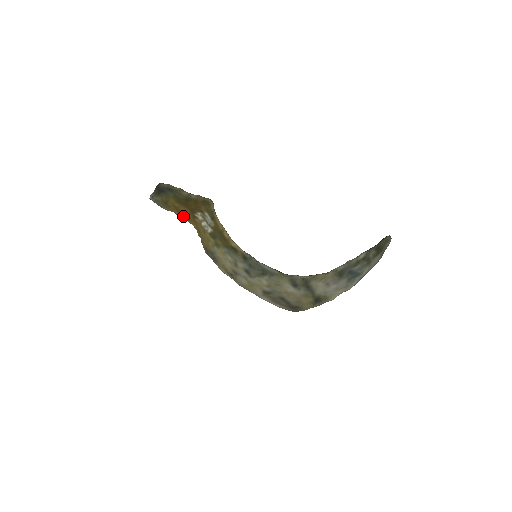
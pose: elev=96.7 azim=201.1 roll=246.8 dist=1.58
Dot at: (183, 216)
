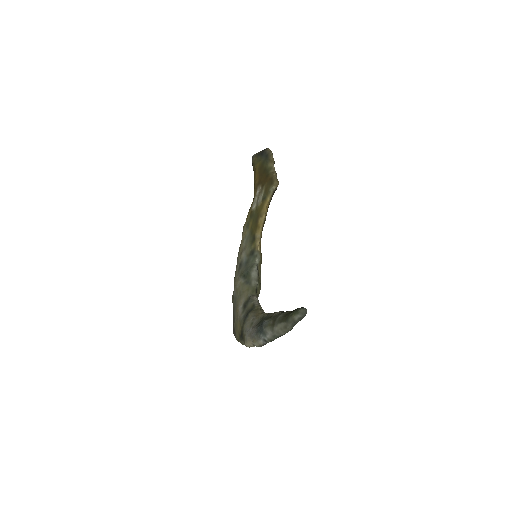
Dot at: occluded
